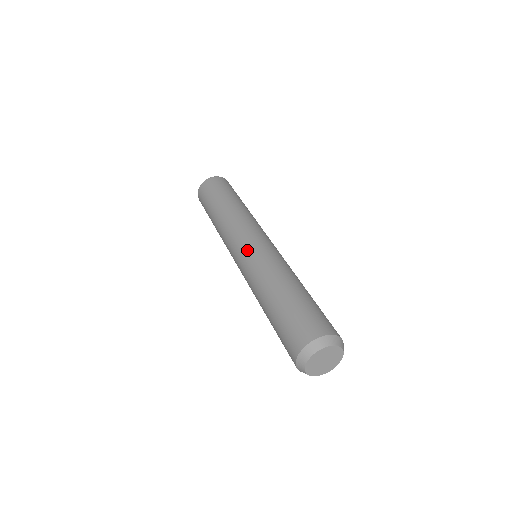
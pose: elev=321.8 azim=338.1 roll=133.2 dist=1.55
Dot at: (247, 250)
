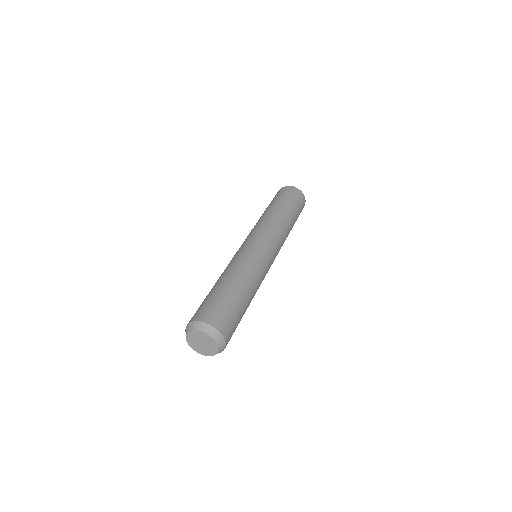
Dot at: (253, 245)
